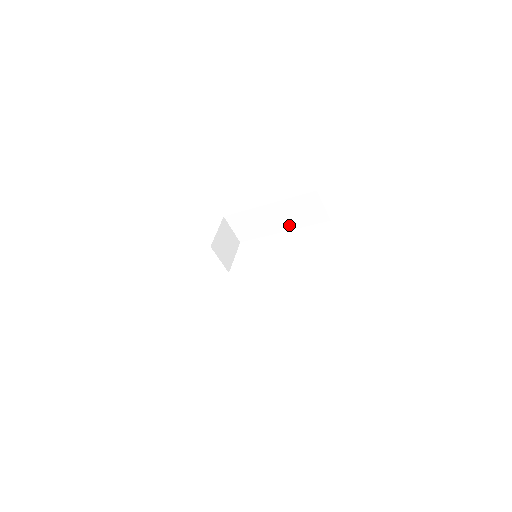
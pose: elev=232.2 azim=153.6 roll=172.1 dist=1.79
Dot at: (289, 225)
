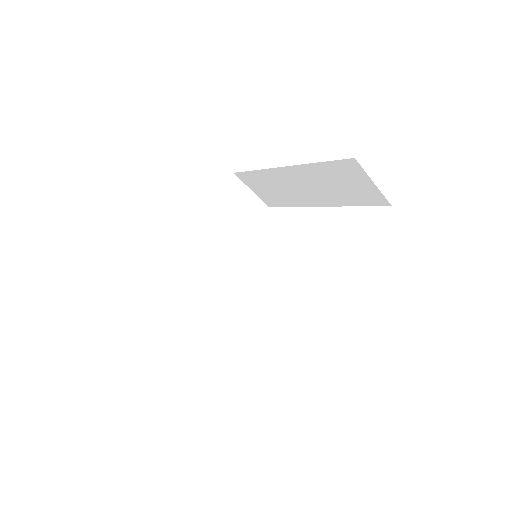
Dot at: (326, 199)
